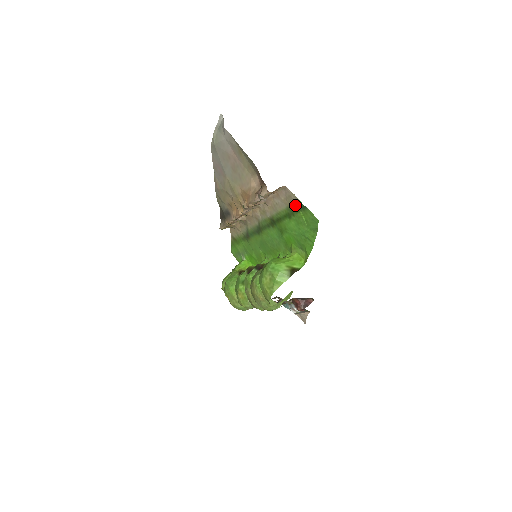
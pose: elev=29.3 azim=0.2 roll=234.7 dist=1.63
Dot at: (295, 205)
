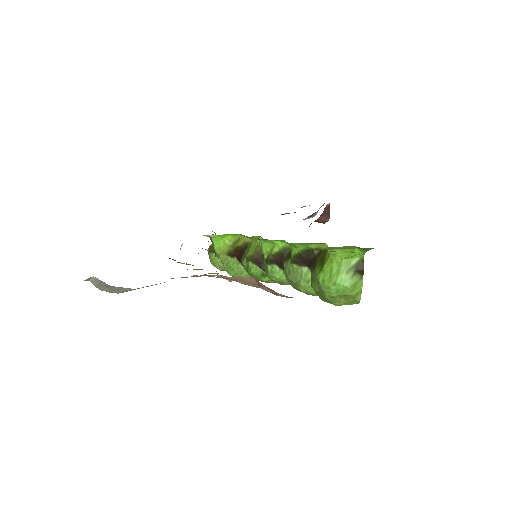
Dot at: occluded
